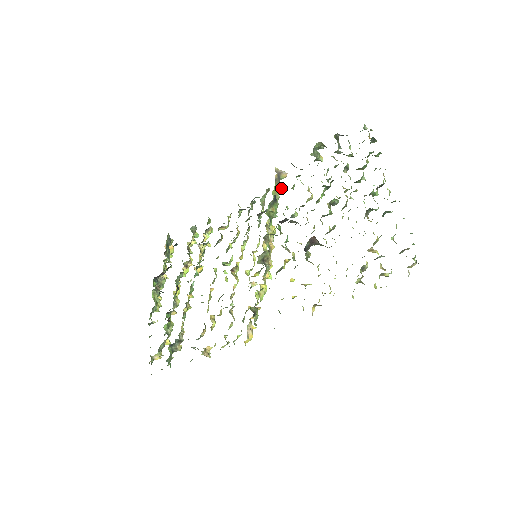
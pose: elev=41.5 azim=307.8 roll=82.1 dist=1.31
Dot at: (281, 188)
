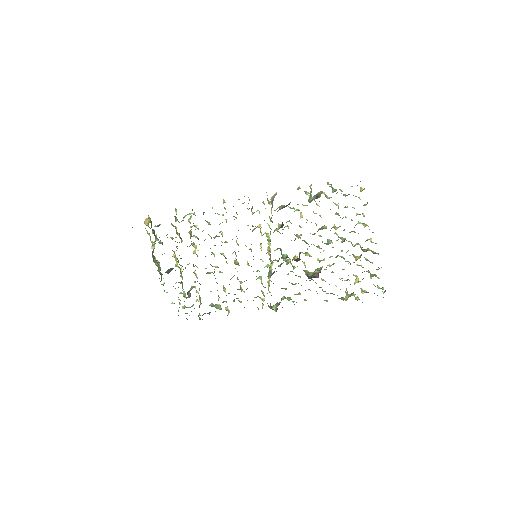
Dot at: occluded
